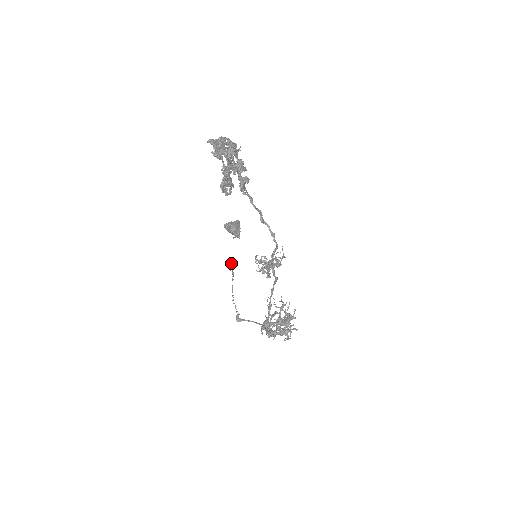
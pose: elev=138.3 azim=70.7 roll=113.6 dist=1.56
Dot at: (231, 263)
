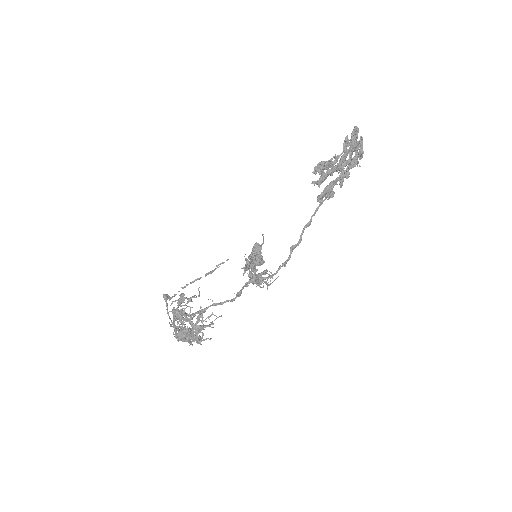
Dot at: occluded
